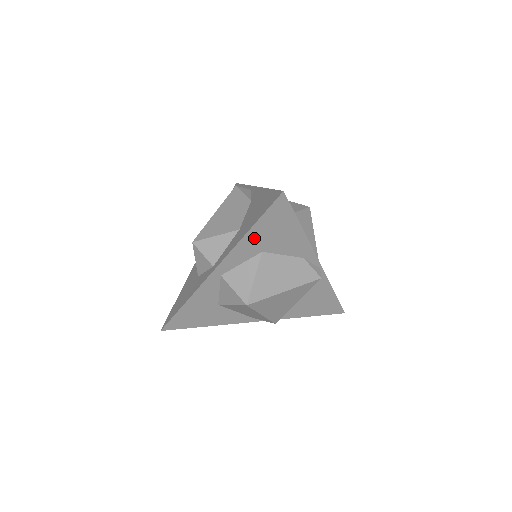
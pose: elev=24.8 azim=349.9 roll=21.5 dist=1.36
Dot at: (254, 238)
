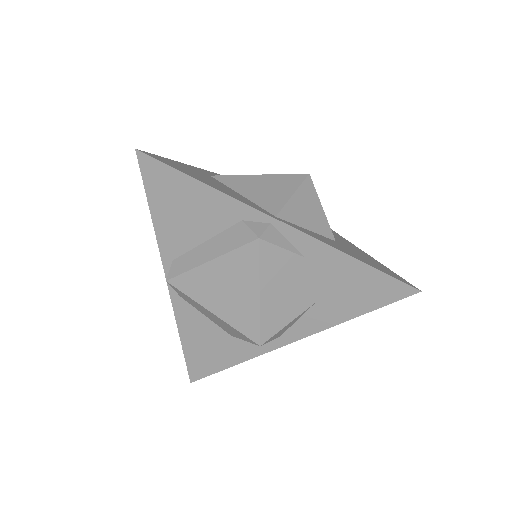
Dot at: occluded
